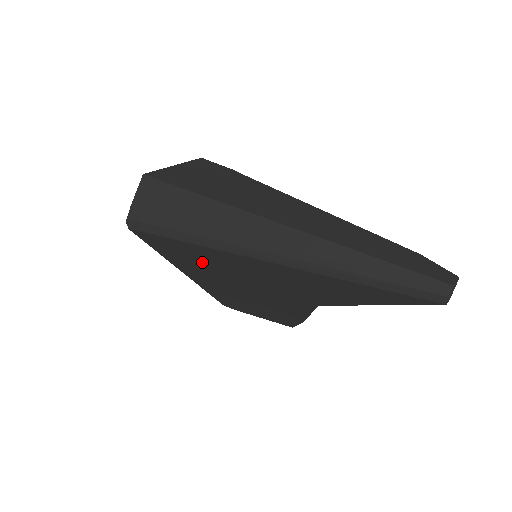
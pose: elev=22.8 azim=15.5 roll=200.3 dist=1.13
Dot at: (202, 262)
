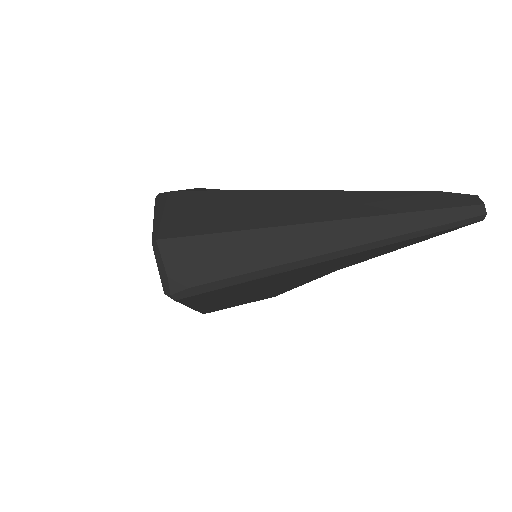
Dot at: (242, 289)
